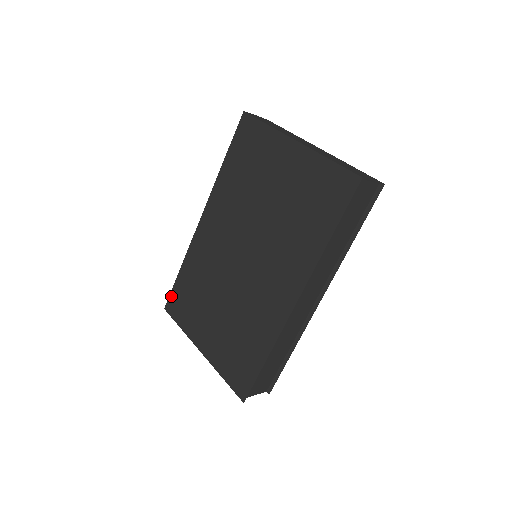
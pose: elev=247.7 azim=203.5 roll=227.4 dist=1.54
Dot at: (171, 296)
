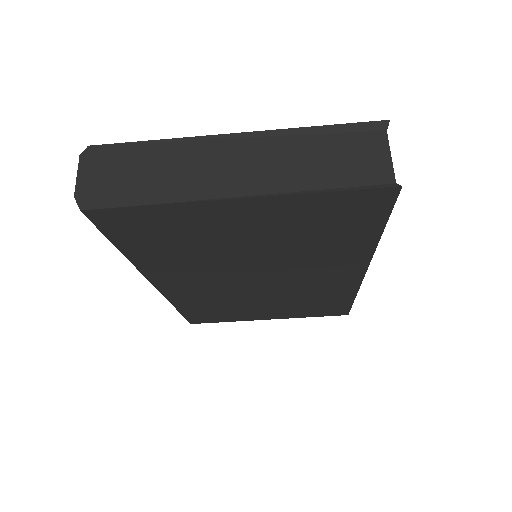
Dot at: (189, 319)
